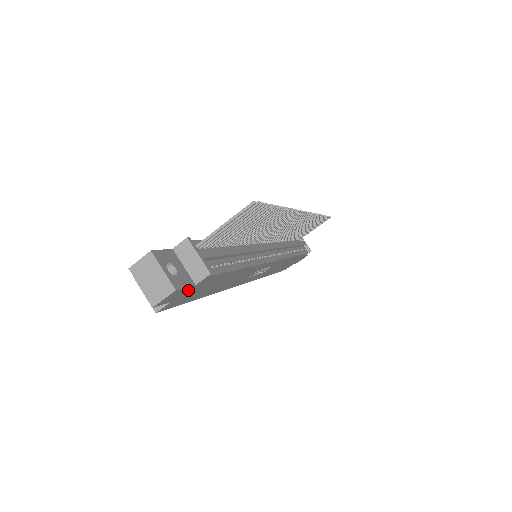
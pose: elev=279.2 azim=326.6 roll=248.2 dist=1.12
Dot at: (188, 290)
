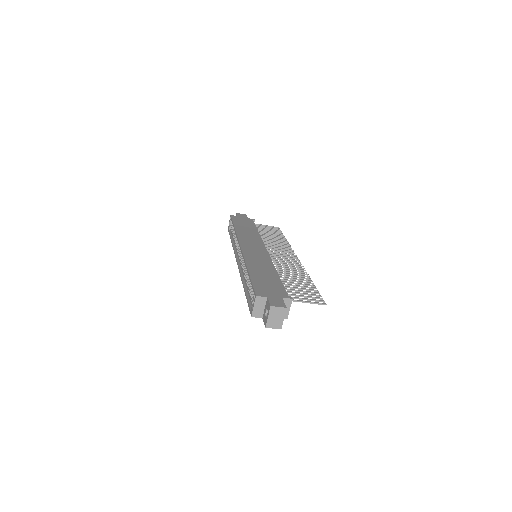
Dot at: occluded
